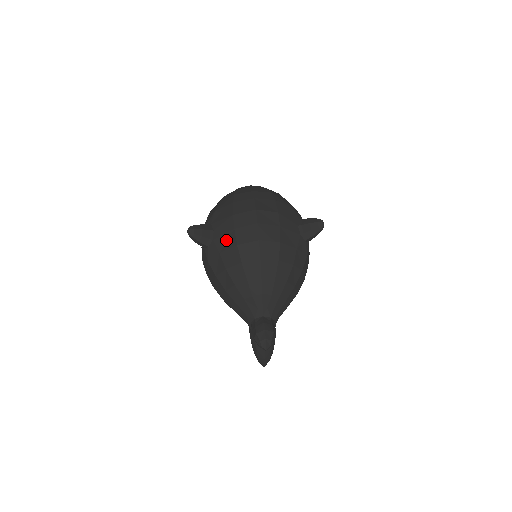
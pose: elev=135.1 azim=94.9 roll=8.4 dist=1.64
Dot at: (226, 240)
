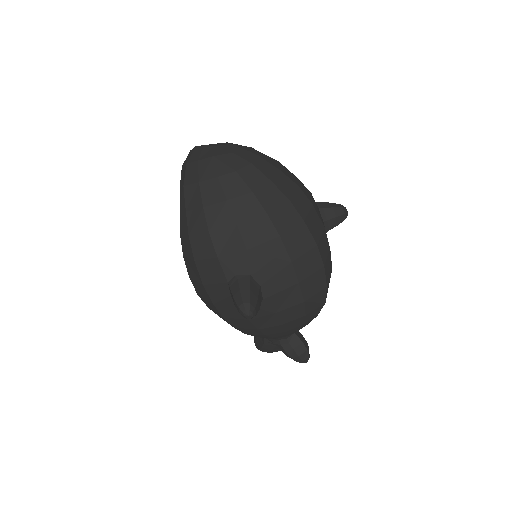
Dot at: (286, 298)
